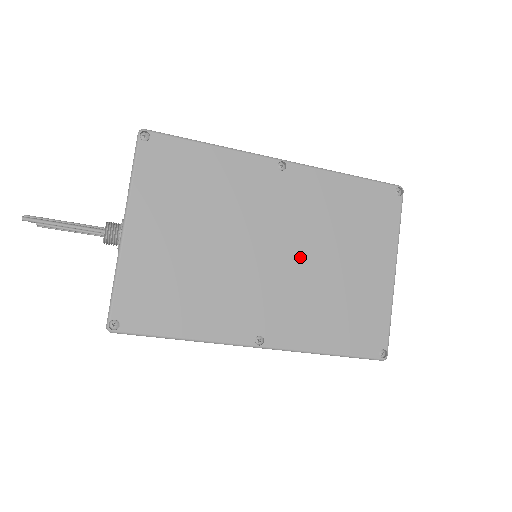
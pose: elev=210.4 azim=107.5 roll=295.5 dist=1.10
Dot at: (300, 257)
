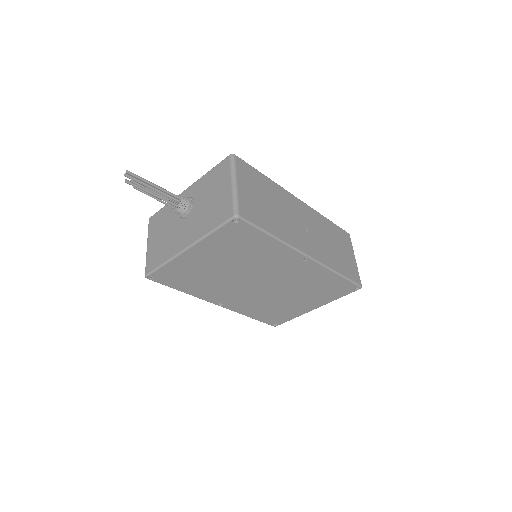
Dot at: (273, 290)
